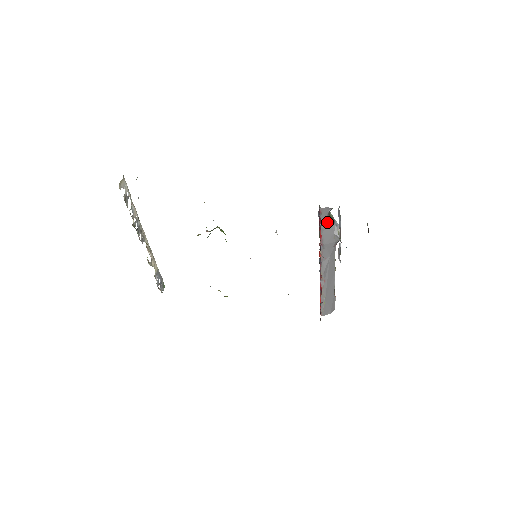
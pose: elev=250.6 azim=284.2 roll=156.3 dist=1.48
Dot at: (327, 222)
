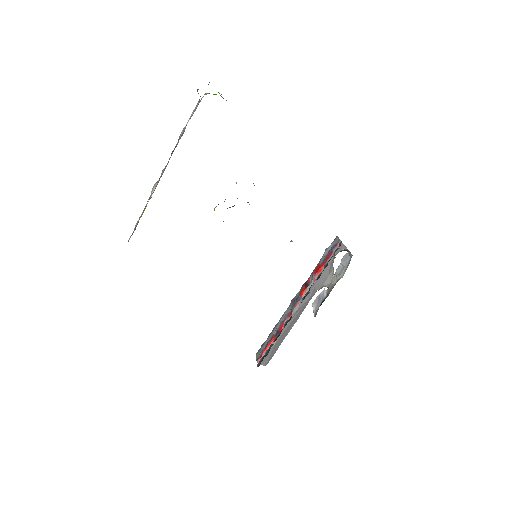
Dot at: (332, 260)
